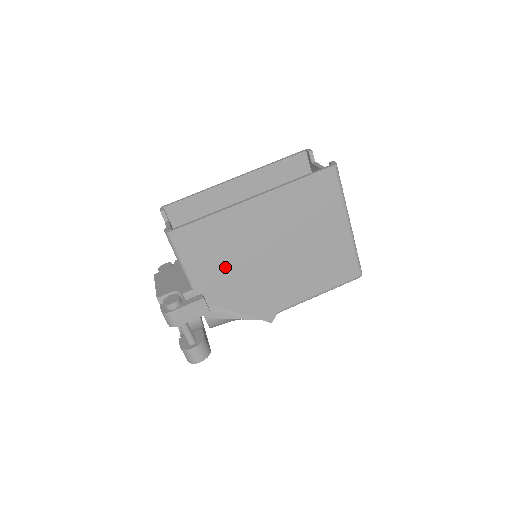
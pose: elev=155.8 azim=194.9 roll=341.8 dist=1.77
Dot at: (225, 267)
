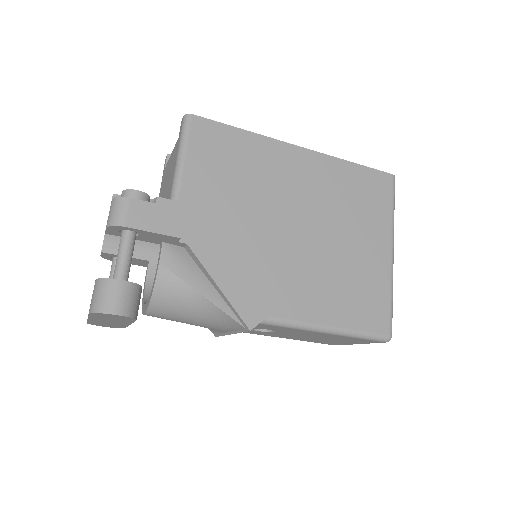
Dot at: (230, 201)
